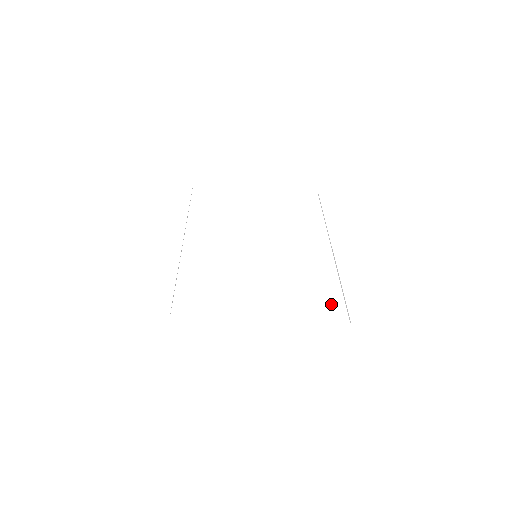
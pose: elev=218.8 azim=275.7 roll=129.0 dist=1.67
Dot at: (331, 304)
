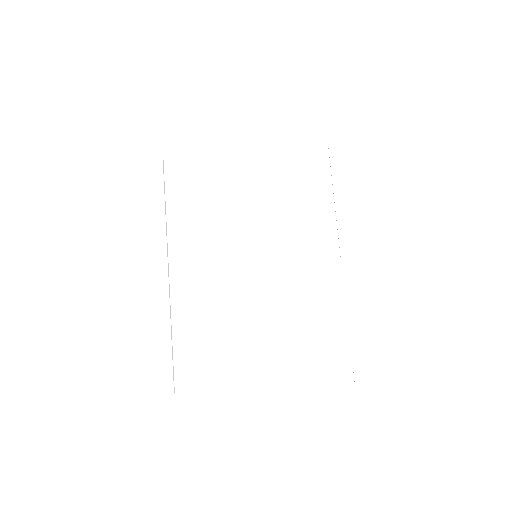
Dot at: (335, 356)
